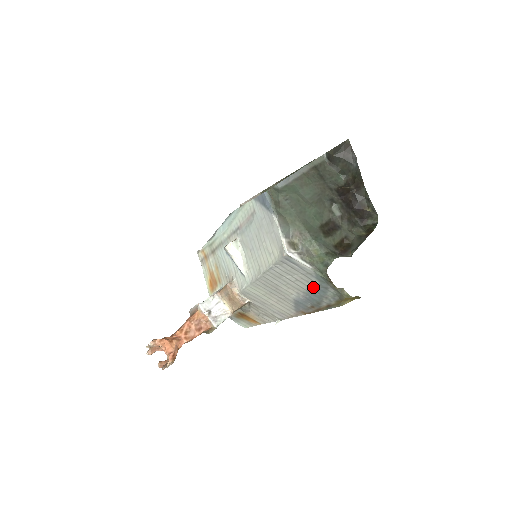
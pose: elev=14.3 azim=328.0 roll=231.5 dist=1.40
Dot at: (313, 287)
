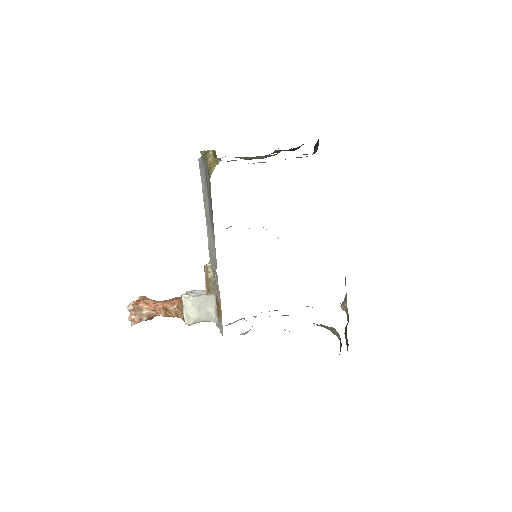
Dot at: occluded
